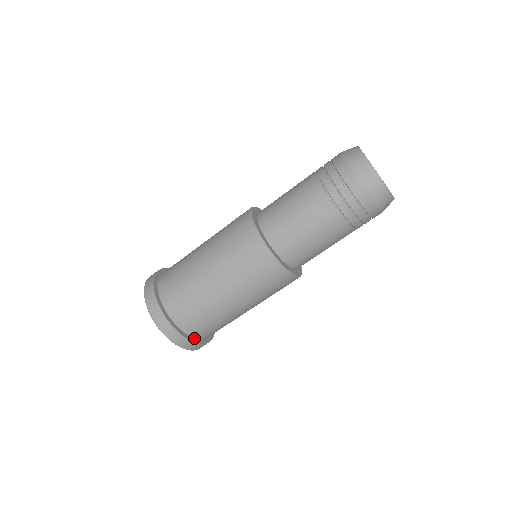
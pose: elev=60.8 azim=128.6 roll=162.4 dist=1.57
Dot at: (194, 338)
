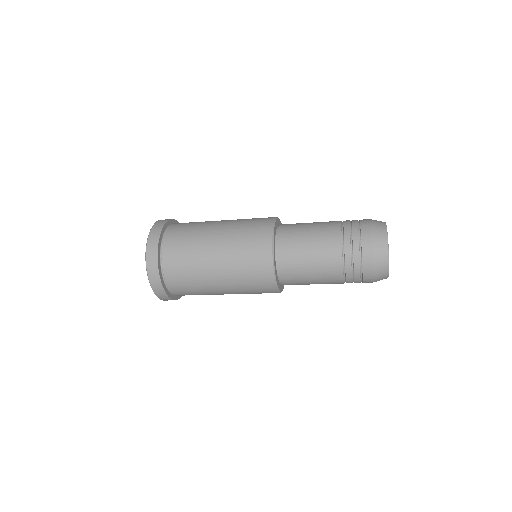
Dot at: occluded
